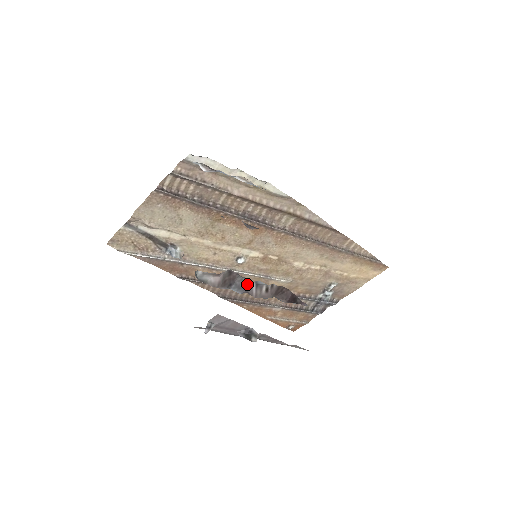
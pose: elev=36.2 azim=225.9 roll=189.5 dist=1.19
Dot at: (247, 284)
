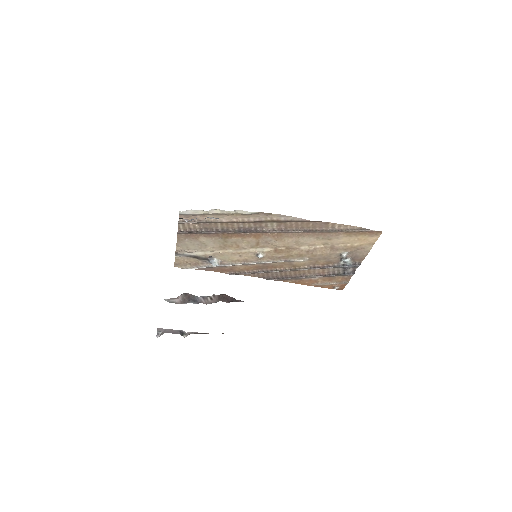
Dot at: (198, 298)
